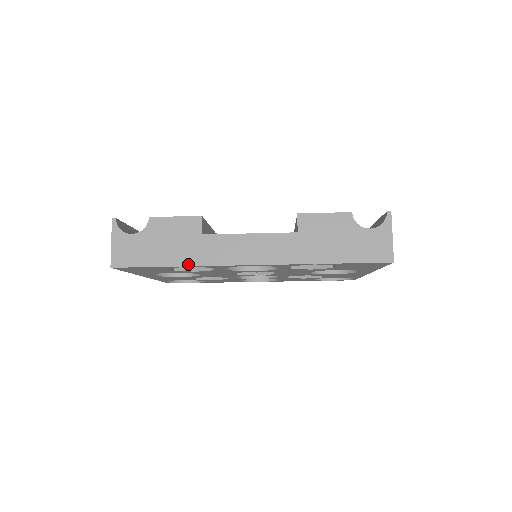
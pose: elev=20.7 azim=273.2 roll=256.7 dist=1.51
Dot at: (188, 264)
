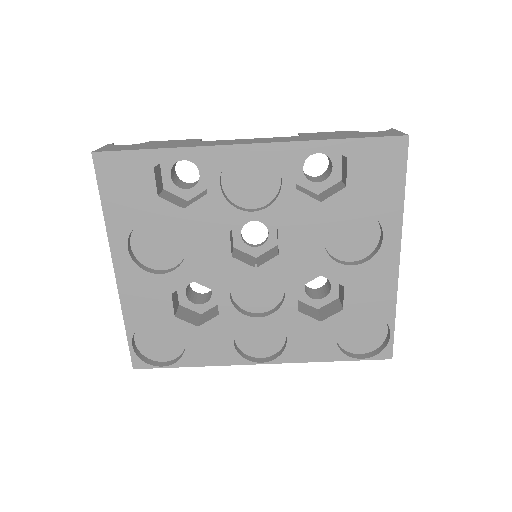
Dot at: (179, 147)
